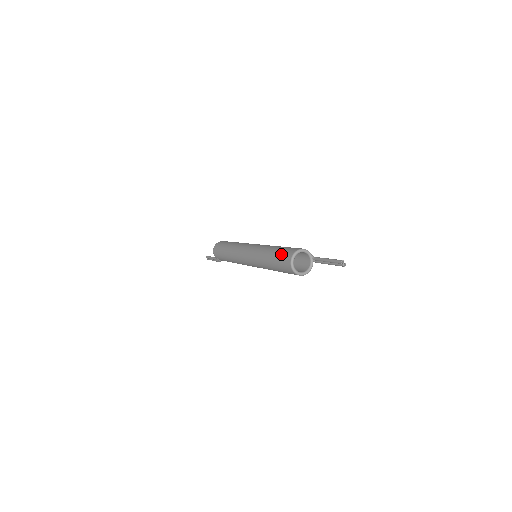
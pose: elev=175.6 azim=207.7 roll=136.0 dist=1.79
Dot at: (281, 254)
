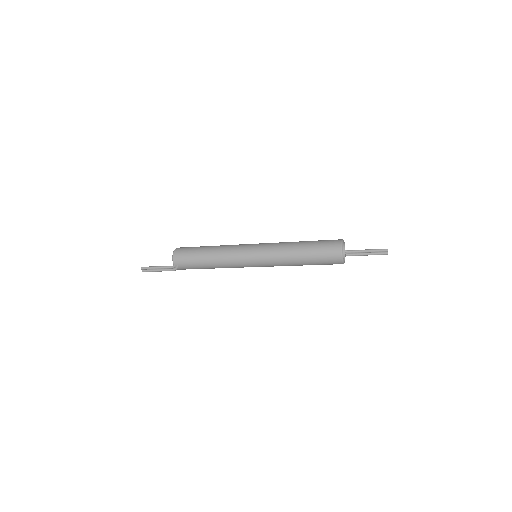
Dot at: (322, 243)
